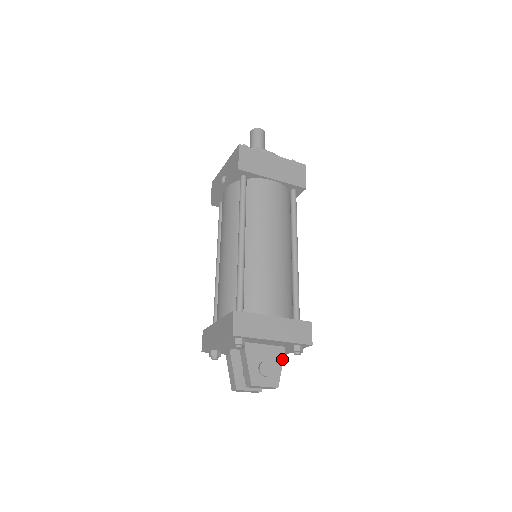
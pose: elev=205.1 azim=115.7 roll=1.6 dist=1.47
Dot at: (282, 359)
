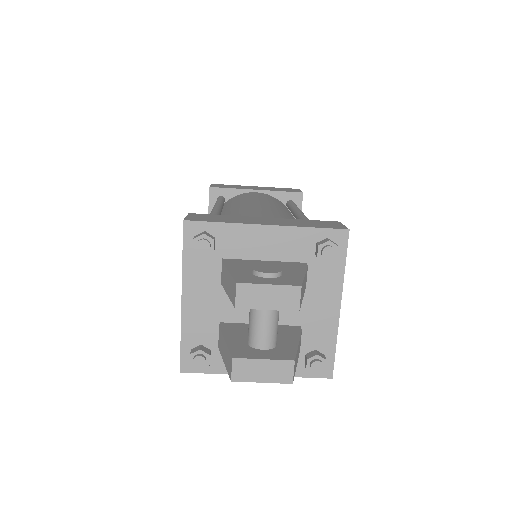
Dot at: (303, 269)
